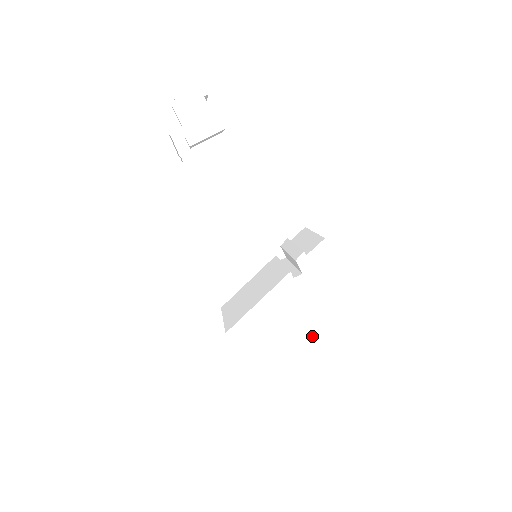
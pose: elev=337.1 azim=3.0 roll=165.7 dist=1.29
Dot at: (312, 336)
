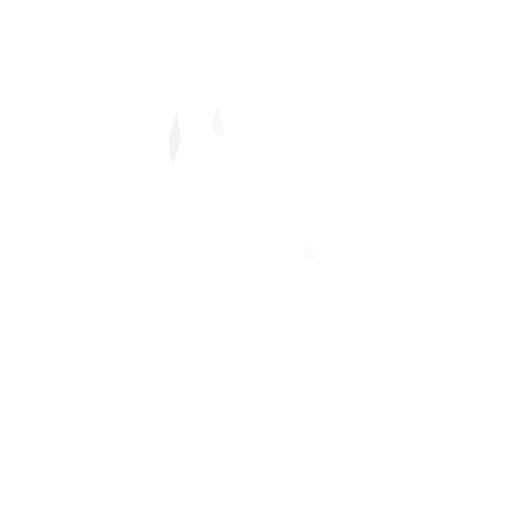
Dot at: (325, 330)
